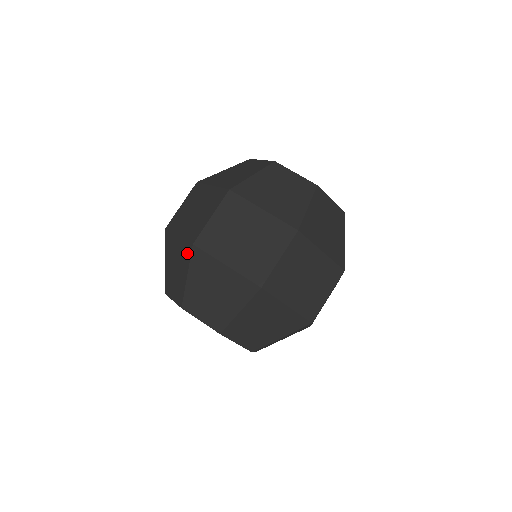
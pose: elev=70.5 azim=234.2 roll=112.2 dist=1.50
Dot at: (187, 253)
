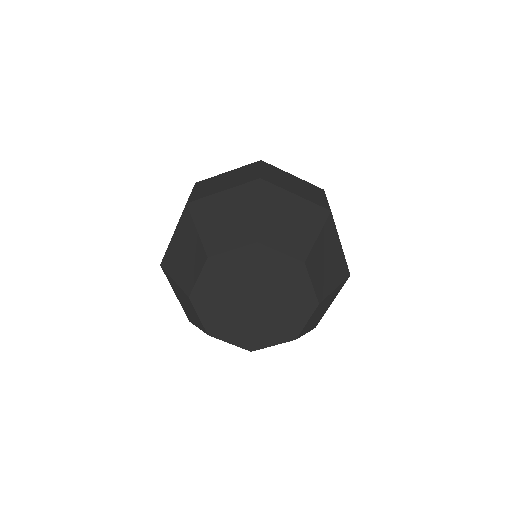
Dot at: (186, 219)
